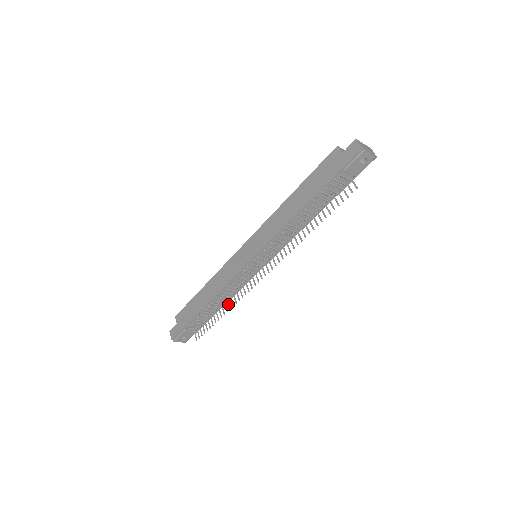
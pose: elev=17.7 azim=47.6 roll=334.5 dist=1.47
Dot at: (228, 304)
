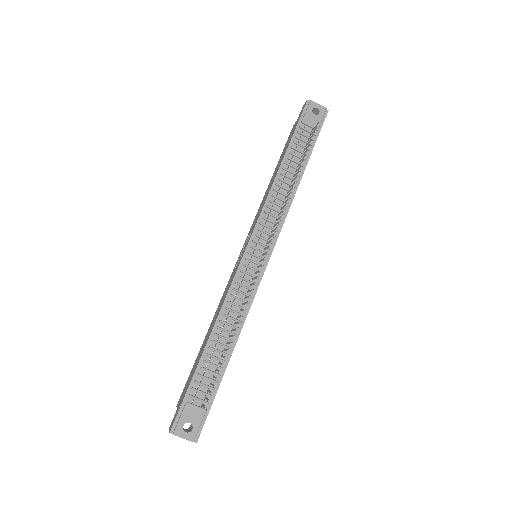
Dot at: (236, 323)
